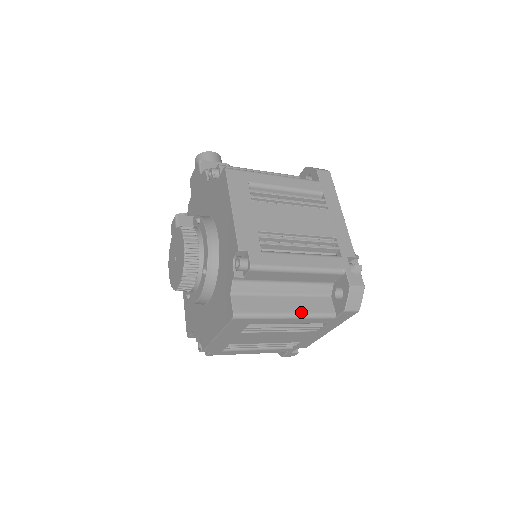
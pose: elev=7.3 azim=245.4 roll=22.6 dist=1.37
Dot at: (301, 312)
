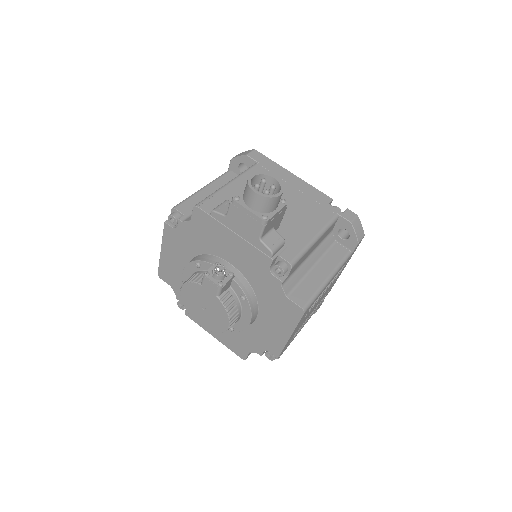
Dot at: occluded
